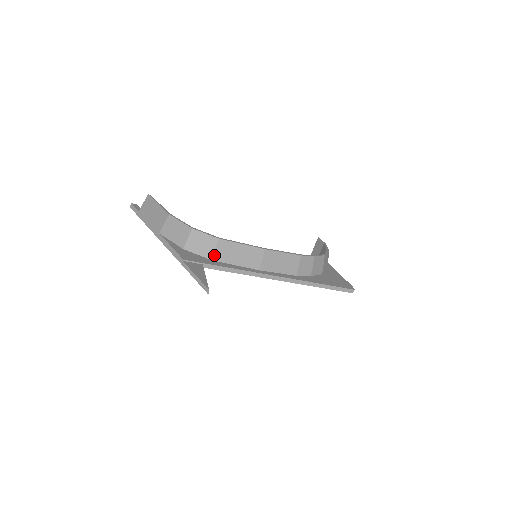
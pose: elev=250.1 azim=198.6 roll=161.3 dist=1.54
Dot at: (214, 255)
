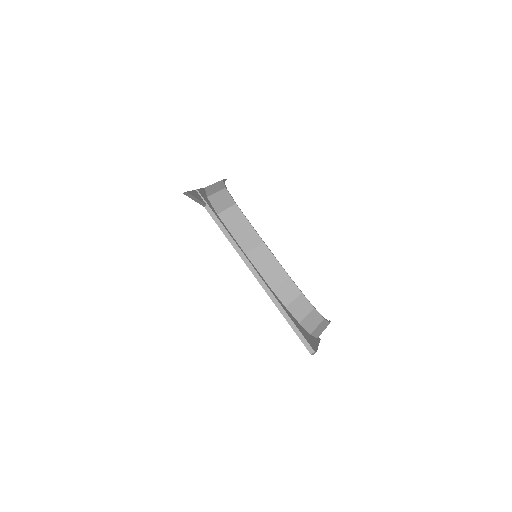
Dot at: (222, 212)
